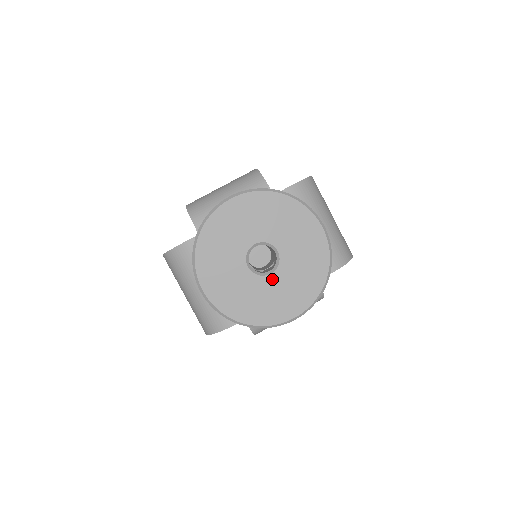
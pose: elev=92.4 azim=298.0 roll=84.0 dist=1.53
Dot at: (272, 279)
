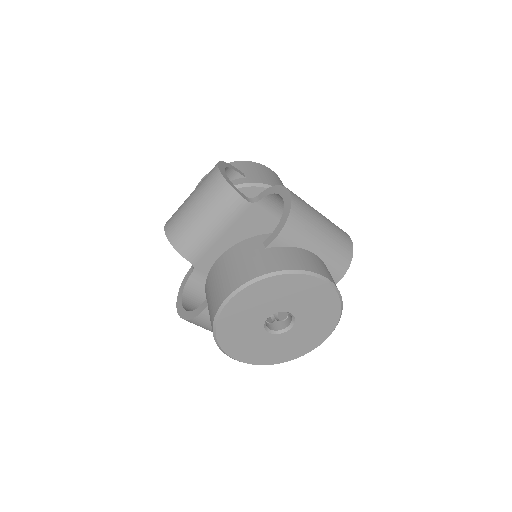
Dot at: (293, 331)
